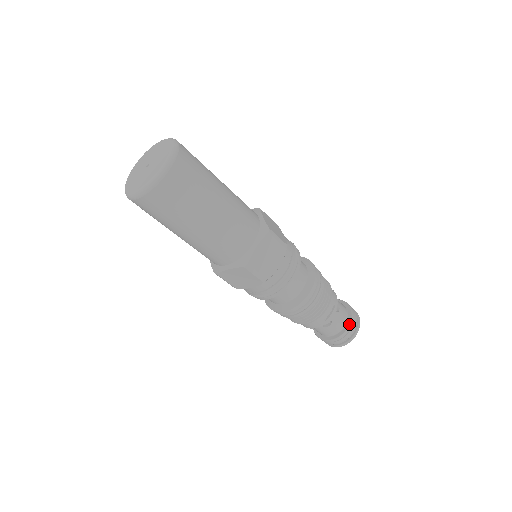
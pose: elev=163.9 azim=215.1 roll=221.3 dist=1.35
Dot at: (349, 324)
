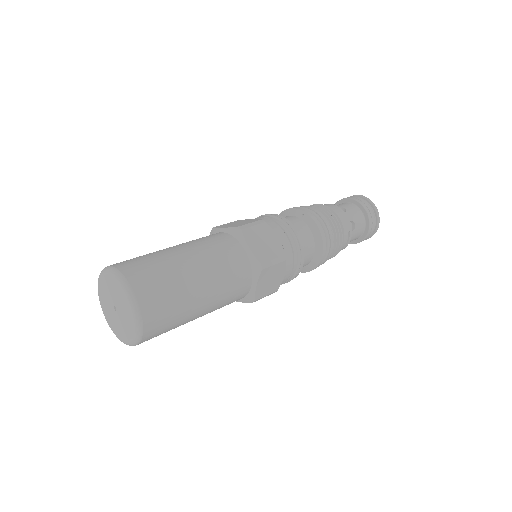
Dot at: (368, 230)
